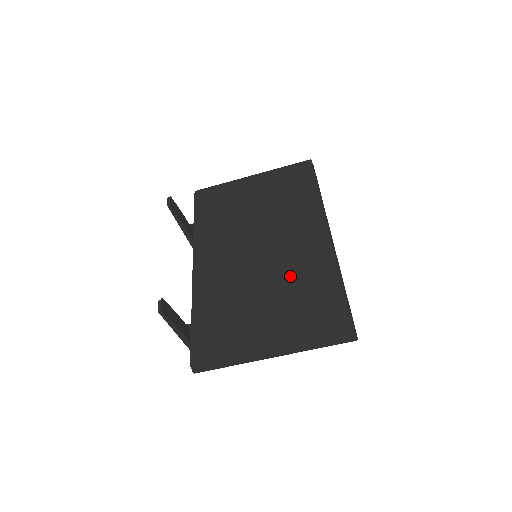
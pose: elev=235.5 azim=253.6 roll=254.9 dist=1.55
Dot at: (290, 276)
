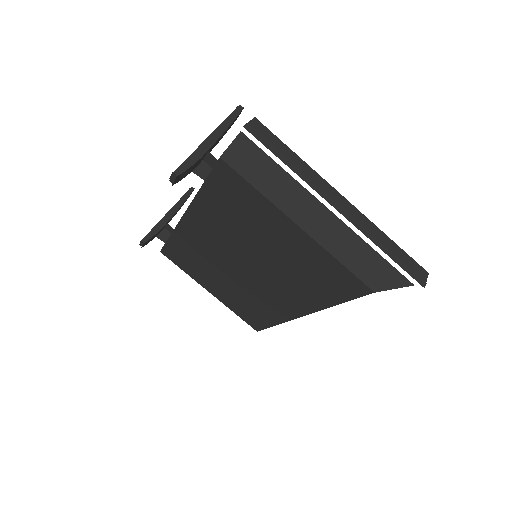
Dot at: occluded
